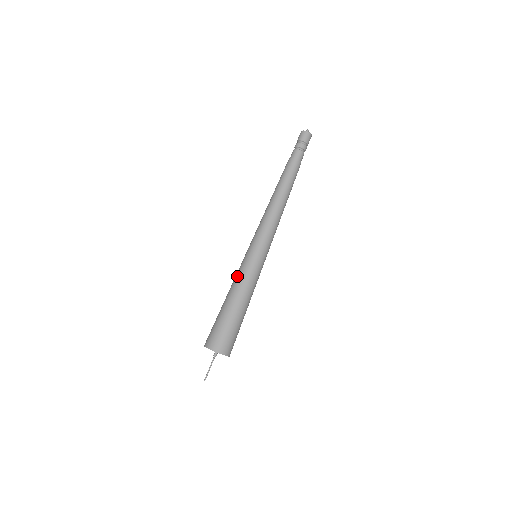
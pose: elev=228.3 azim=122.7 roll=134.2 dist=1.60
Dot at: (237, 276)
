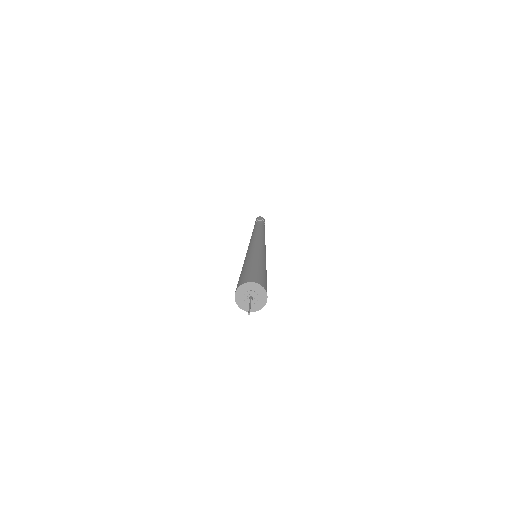
Dot at: (254, 254)
